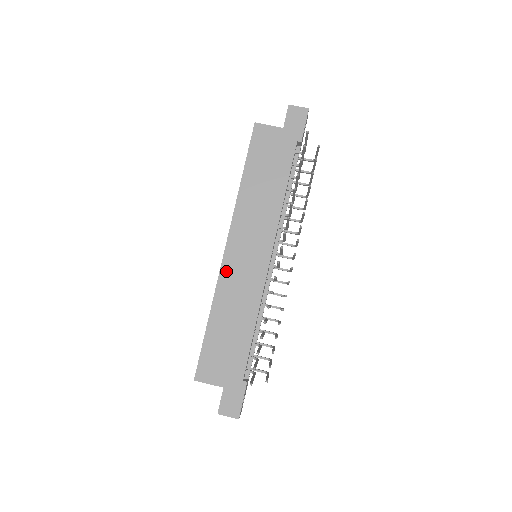
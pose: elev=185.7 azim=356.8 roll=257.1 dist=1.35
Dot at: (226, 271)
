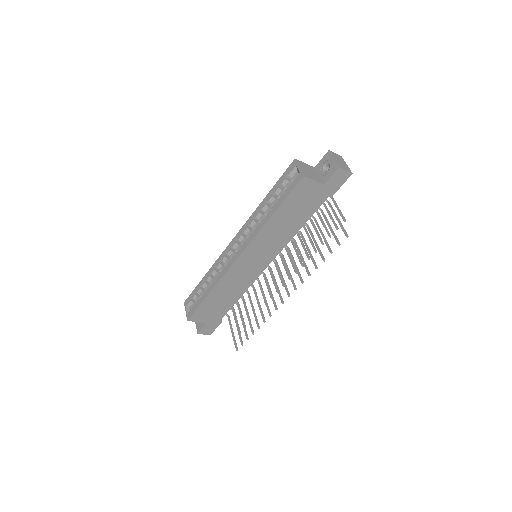
Dot at: (233, 270)
